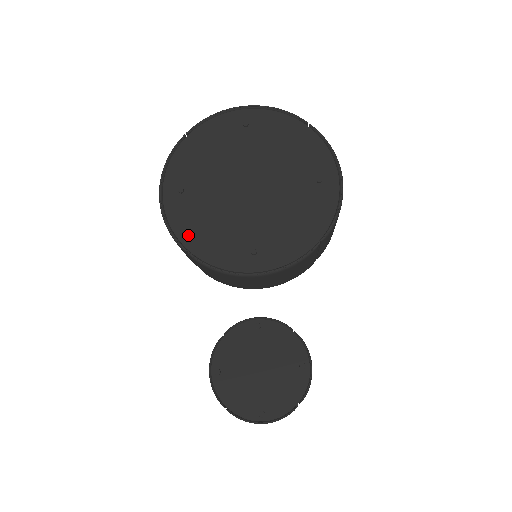
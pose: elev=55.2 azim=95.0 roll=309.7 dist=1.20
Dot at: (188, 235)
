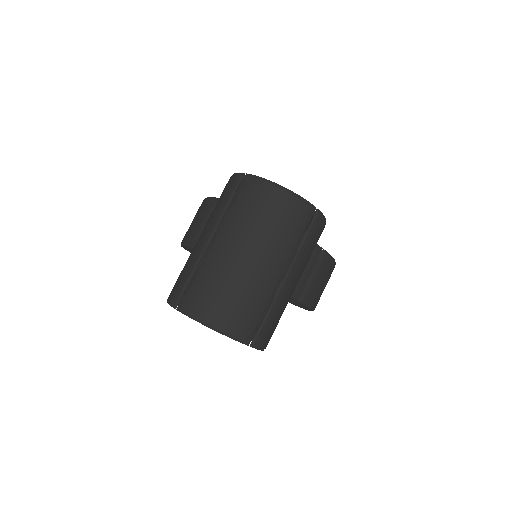
Dot at: occluded
